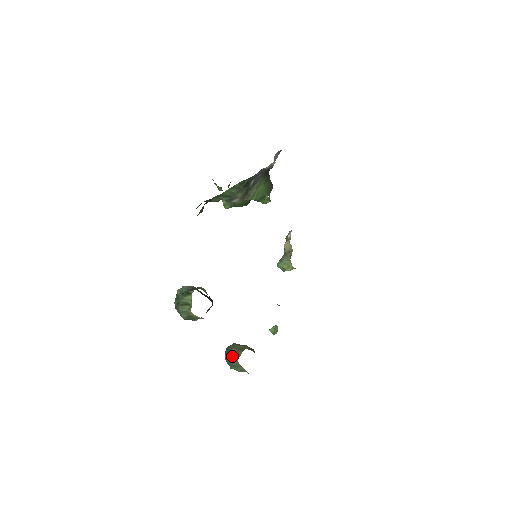
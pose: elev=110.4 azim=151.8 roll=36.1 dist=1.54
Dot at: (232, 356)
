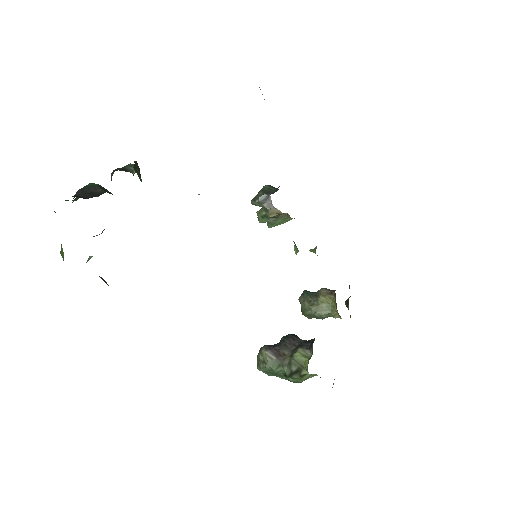
Dot at: occluded
